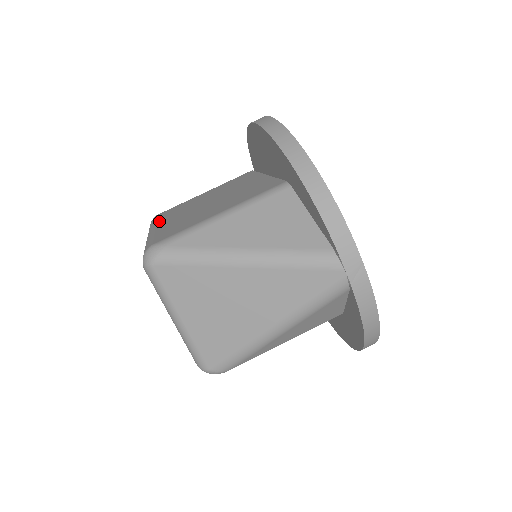
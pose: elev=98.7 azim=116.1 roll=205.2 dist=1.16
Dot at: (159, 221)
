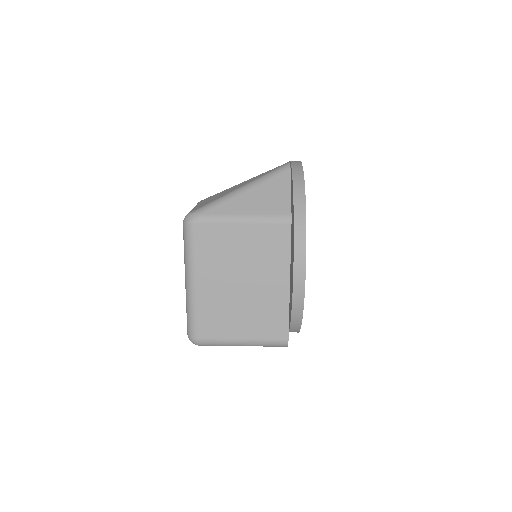
Dot at: occluded
